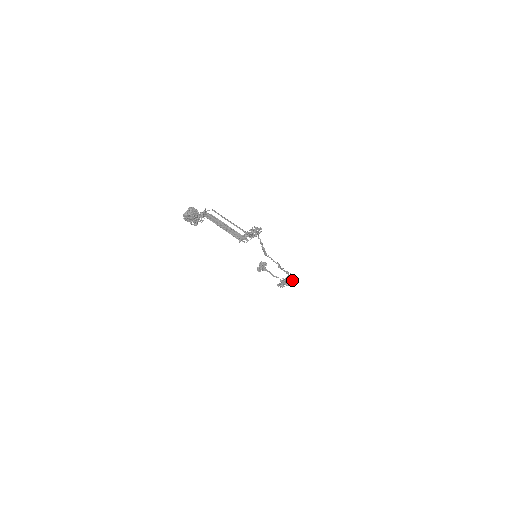
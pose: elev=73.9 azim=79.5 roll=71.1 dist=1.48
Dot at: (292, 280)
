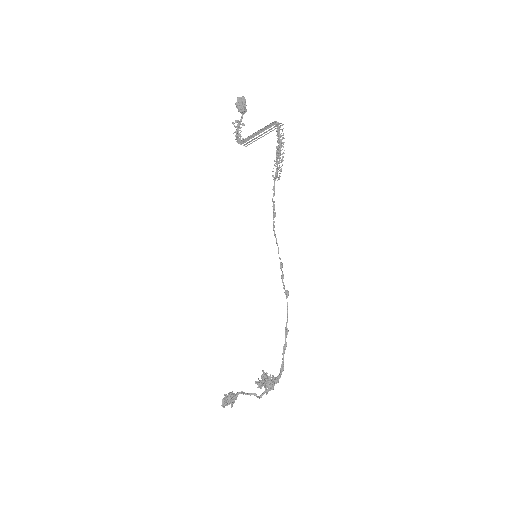
Dot at: (286, 334)
